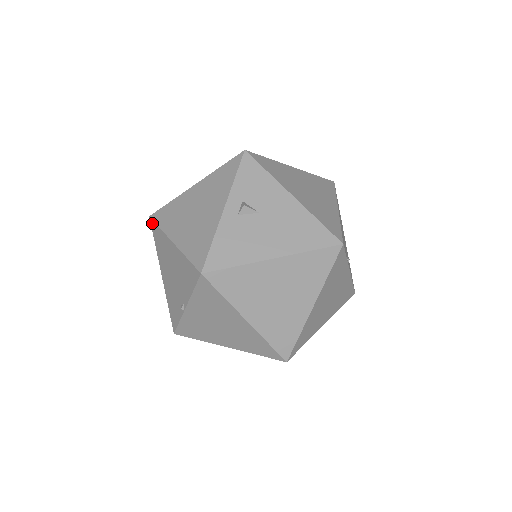
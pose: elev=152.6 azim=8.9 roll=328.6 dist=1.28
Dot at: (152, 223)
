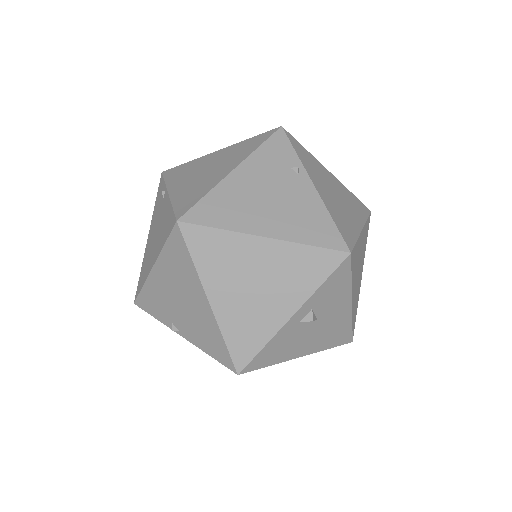
Dot at: (178, 233)
